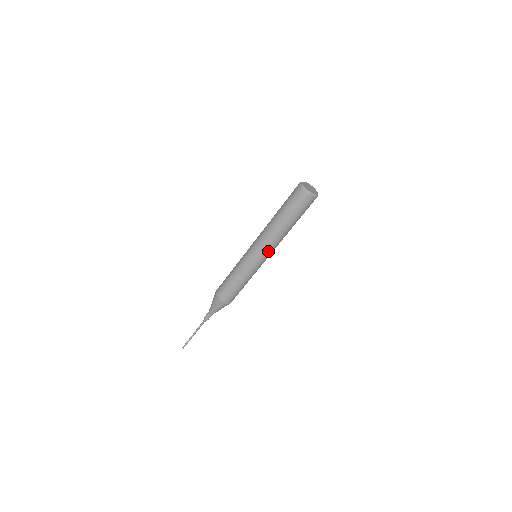
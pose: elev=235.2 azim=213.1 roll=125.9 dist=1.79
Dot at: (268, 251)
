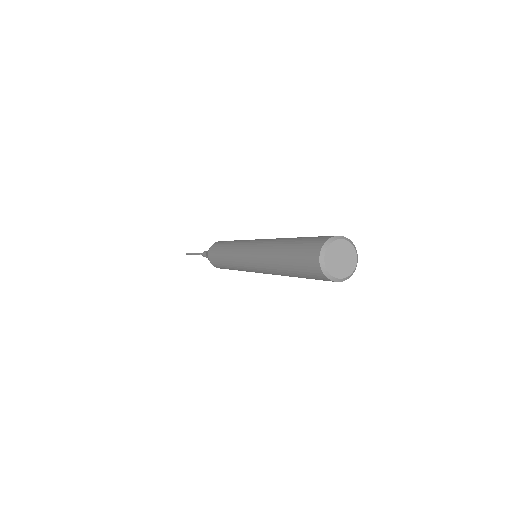
Dot at: occluded
